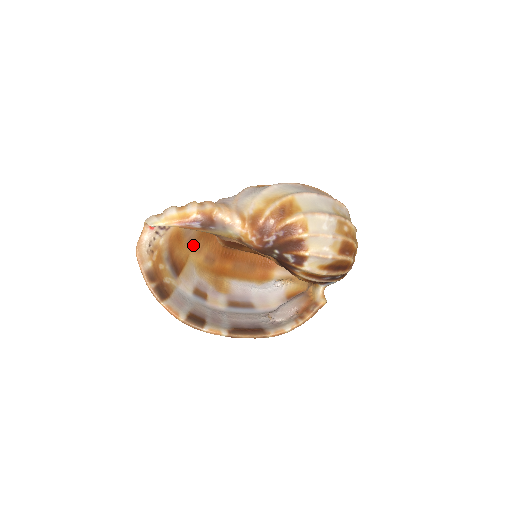
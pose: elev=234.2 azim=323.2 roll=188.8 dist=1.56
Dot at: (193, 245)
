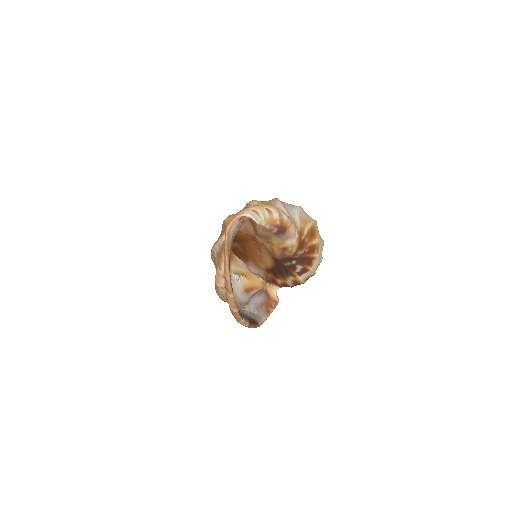
Dot at: occluded
